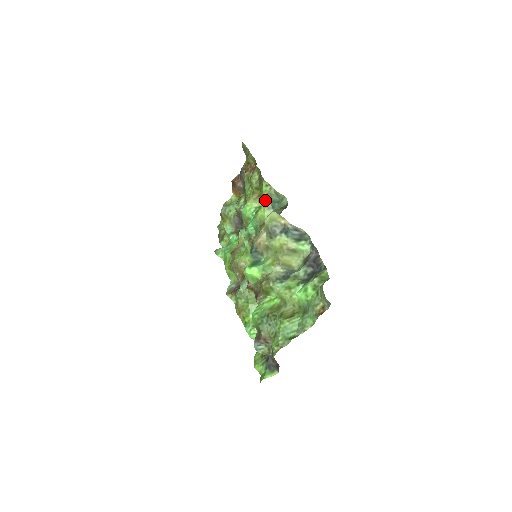
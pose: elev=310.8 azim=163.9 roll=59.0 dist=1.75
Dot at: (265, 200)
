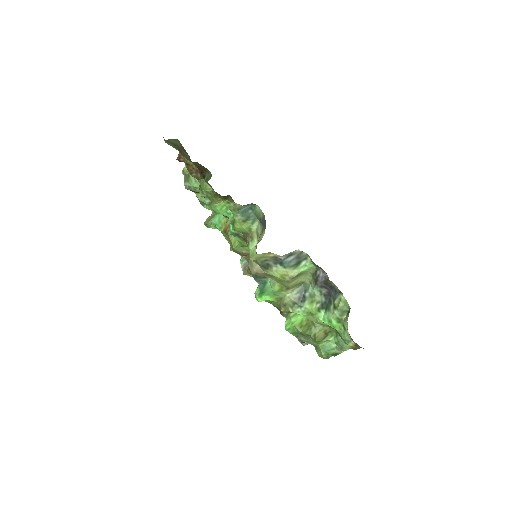
Dot at: (235, 215)
